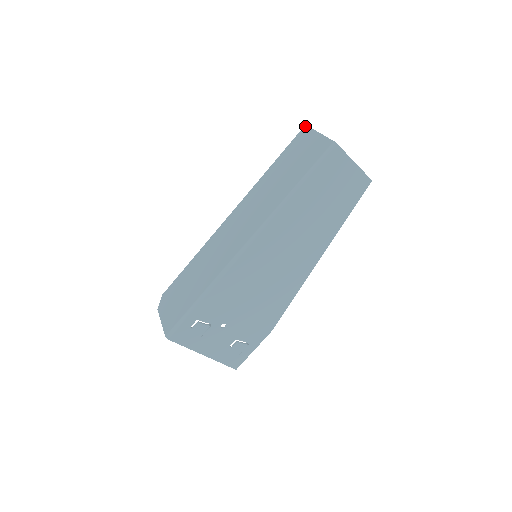
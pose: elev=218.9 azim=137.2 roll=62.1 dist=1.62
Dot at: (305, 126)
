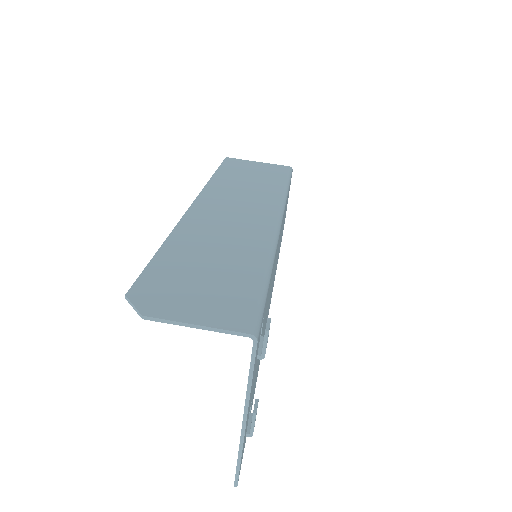
Dot at: (228, 157)
